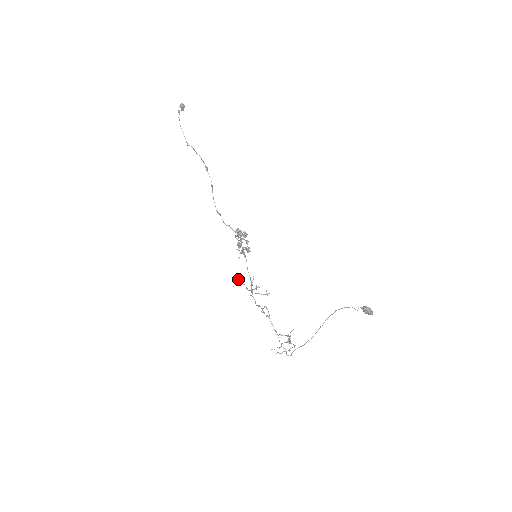
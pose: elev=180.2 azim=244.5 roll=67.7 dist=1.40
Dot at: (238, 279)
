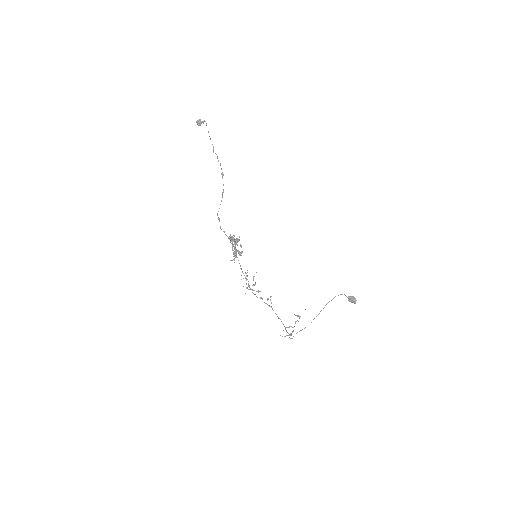
Dot at: (246, 273)
